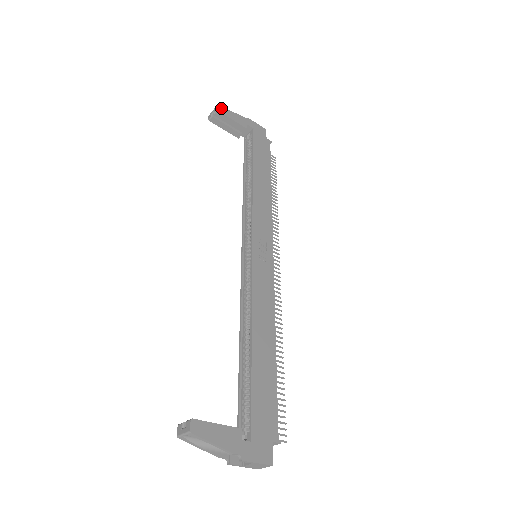
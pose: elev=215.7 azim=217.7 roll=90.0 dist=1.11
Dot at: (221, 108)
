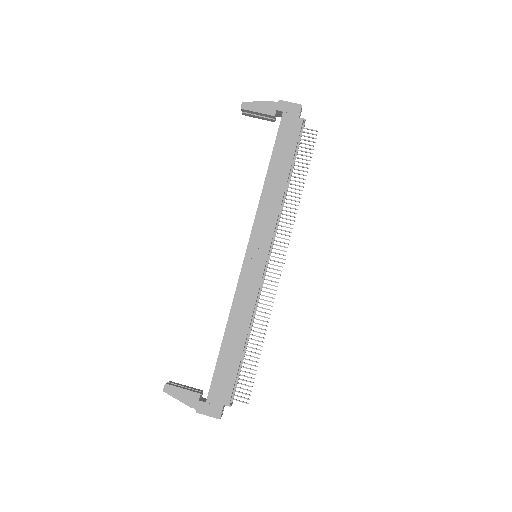
Dot at: (246, 103)
